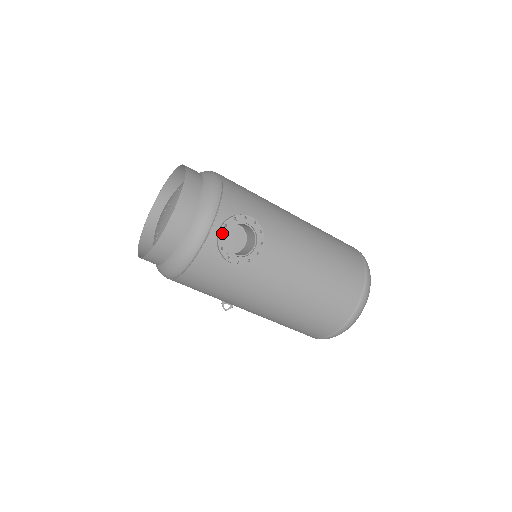
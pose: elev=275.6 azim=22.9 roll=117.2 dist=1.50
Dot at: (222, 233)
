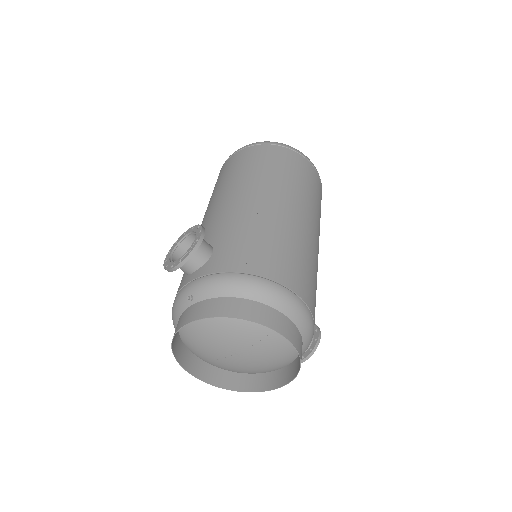
Dot at: occluded
